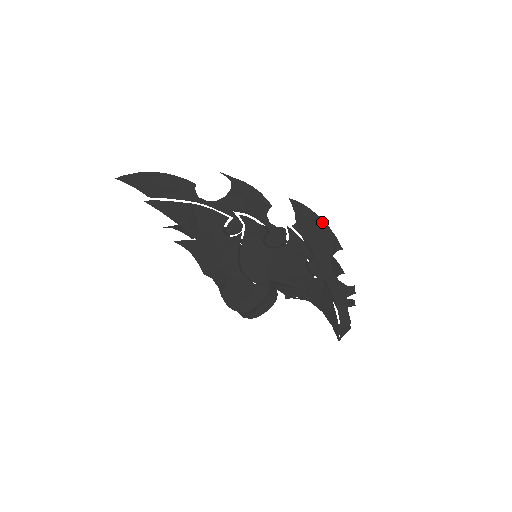
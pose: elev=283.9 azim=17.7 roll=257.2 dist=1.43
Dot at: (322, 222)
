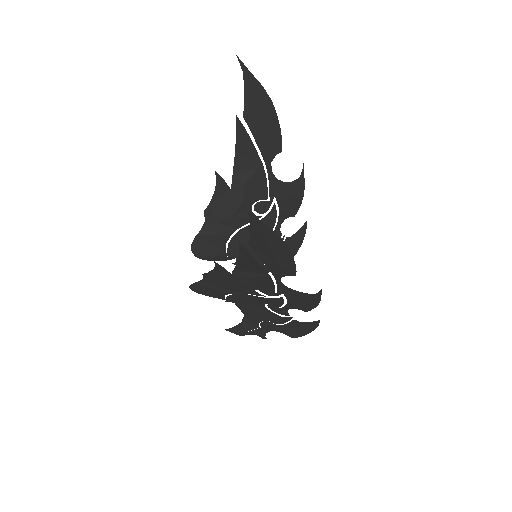
Dot at: (308, 332)
